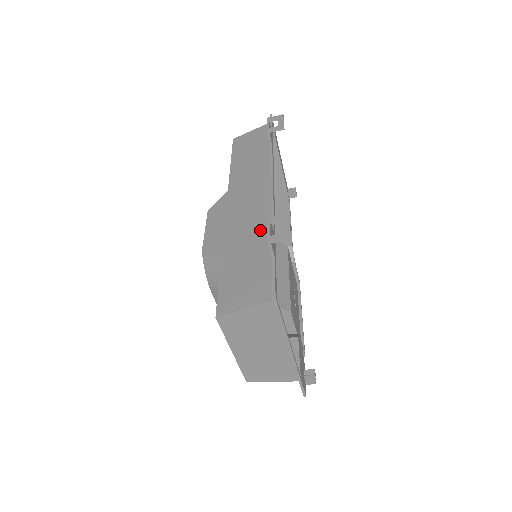
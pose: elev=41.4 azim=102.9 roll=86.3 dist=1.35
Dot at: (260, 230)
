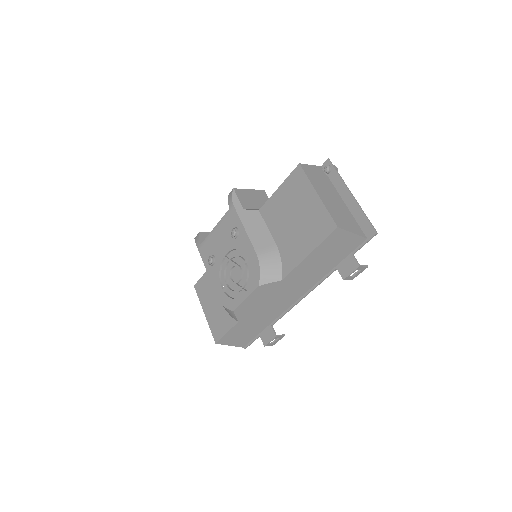
Dot at: (269, 318)
